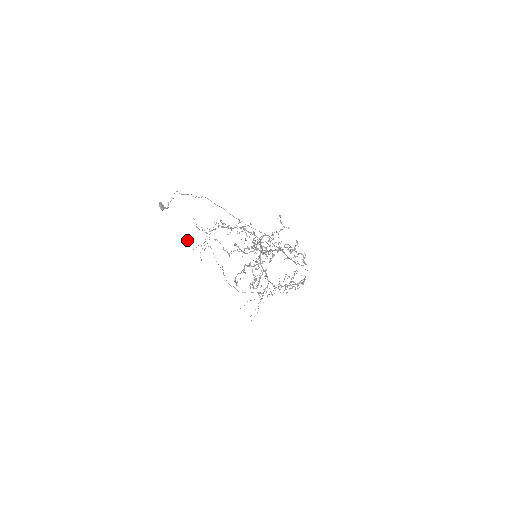
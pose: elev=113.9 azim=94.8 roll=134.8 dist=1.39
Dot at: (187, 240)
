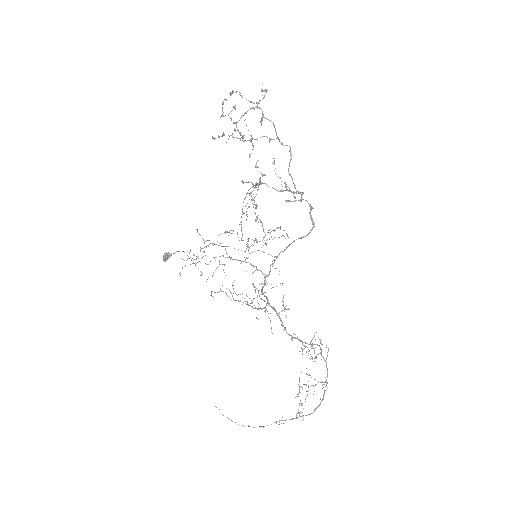
Dot at: occluded
